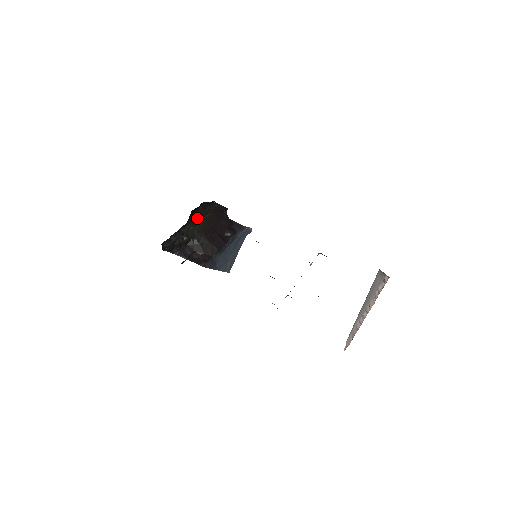
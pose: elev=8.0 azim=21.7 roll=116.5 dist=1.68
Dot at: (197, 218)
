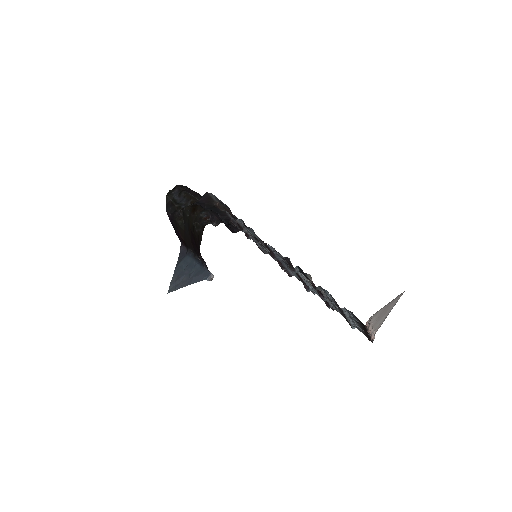
Dot at: (193, 217)
